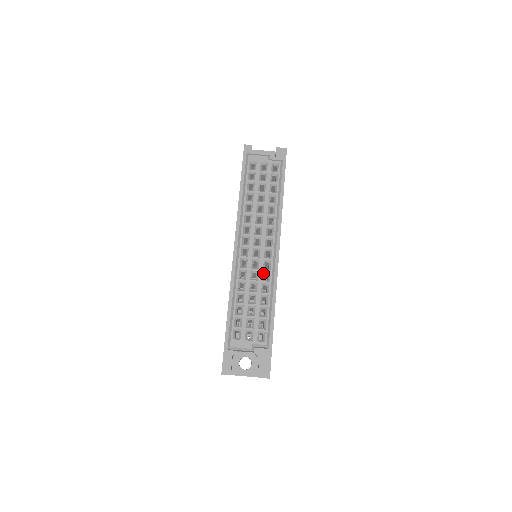
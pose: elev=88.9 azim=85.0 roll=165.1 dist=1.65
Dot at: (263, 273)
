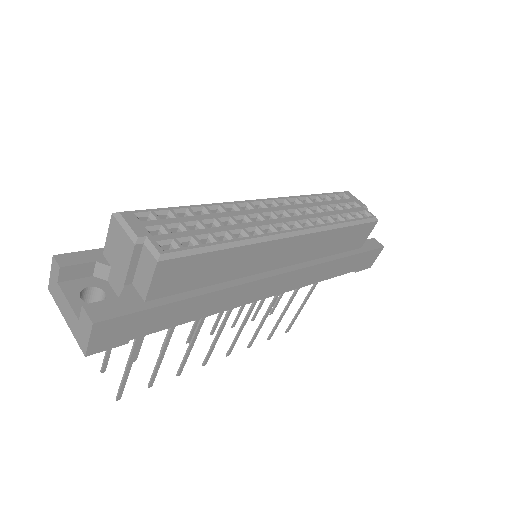
Dot at: (255, 228)
